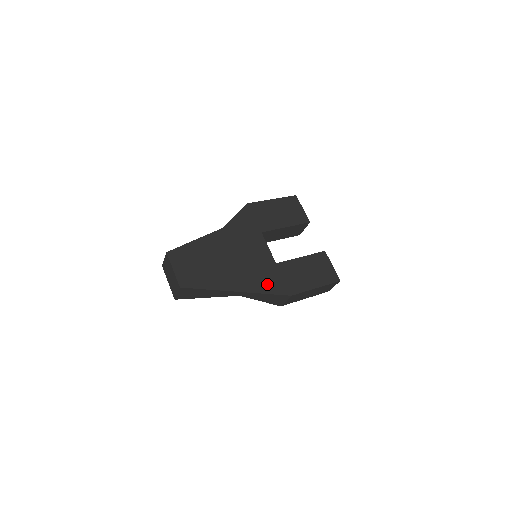
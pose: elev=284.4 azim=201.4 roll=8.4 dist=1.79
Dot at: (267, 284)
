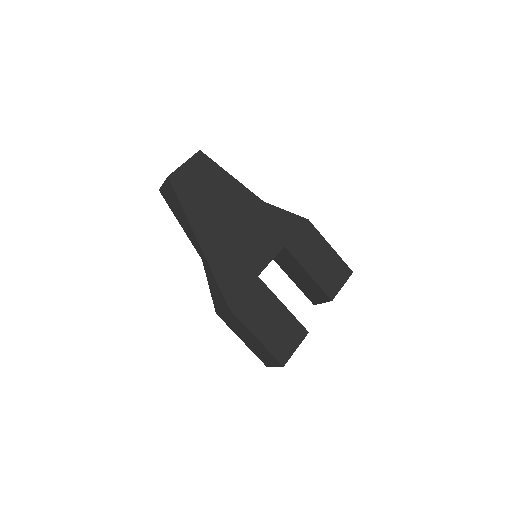
Dot at: (227, 274)
